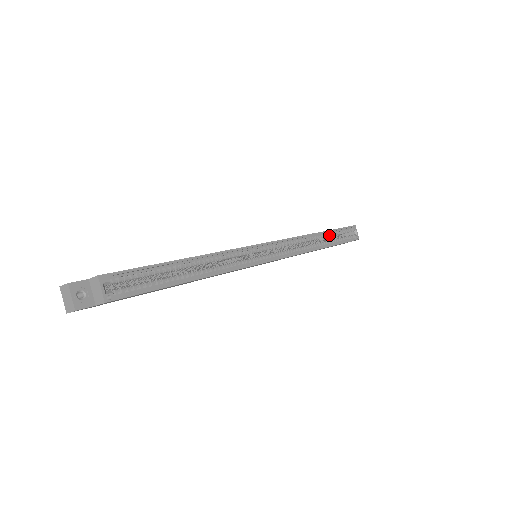
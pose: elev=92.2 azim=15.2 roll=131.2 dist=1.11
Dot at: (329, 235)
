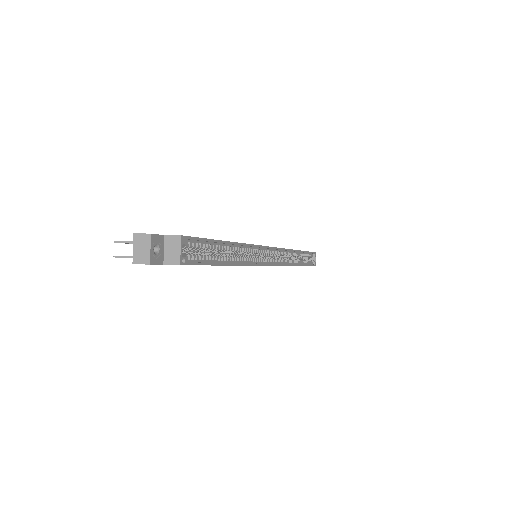
Dot at: (302, 255)
